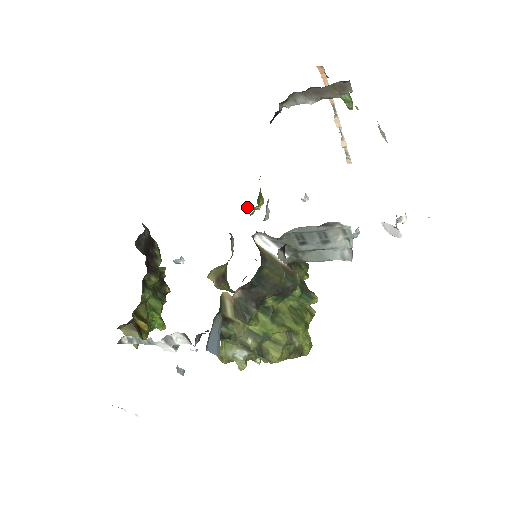
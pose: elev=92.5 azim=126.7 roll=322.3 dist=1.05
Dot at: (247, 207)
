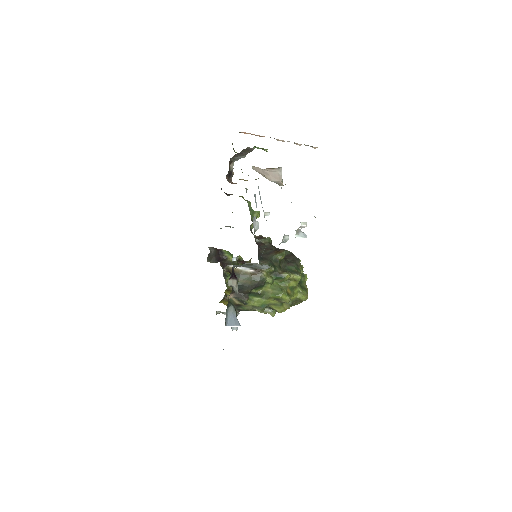
Dot at: occluded
